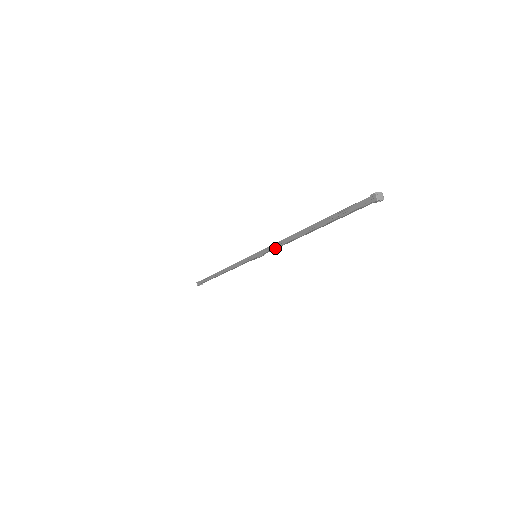
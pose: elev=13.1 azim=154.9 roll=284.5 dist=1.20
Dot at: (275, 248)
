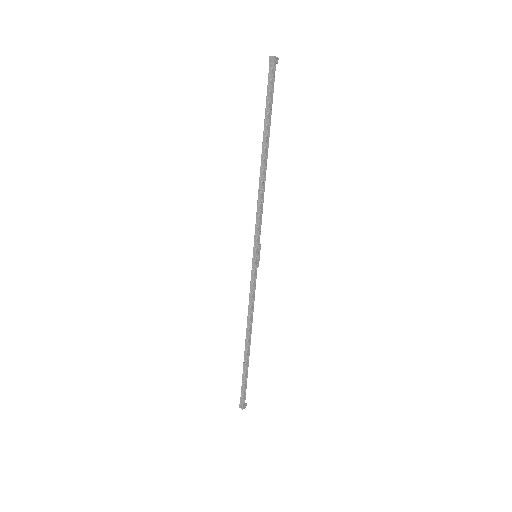
Dot at: (260, 214)
